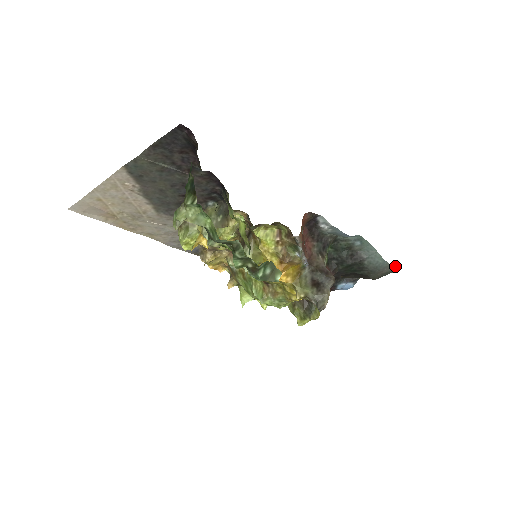
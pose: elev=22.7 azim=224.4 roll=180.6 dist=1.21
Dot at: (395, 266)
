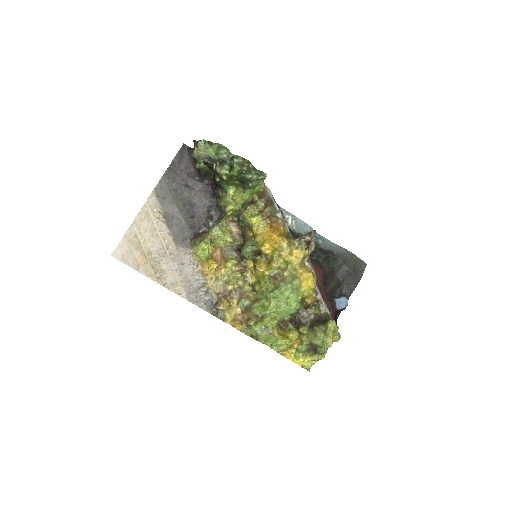
Dot at: (358, 258)
